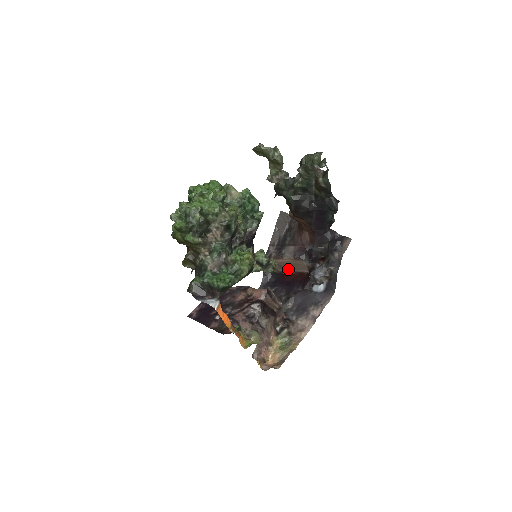
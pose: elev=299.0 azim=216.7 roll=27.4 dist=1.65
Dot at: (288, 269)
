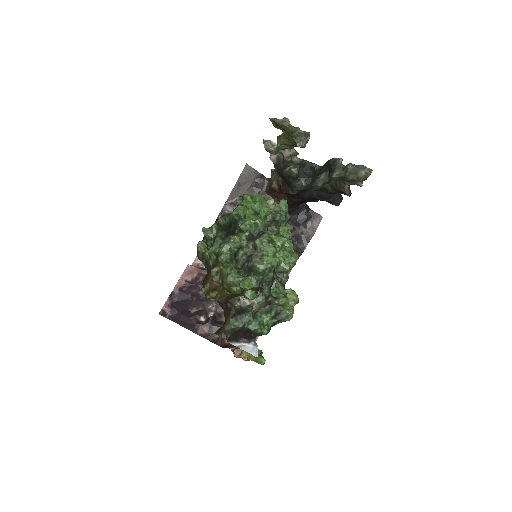
Dot at: occluded
